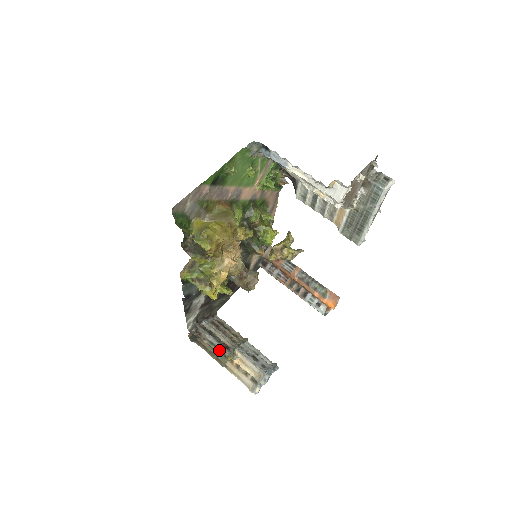
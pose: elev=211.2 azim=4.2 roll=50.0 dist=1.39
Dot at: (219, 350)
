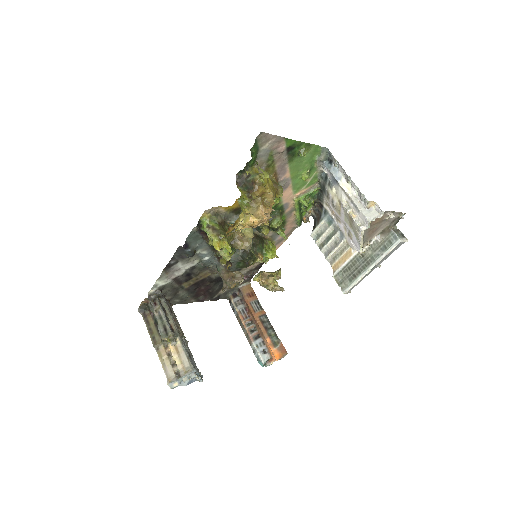
Dot at: (164, 327)
